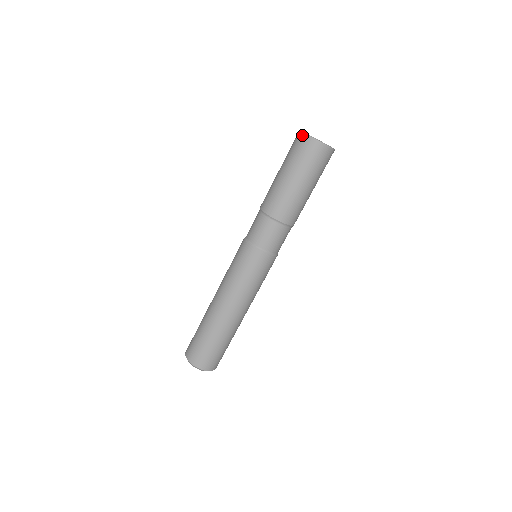
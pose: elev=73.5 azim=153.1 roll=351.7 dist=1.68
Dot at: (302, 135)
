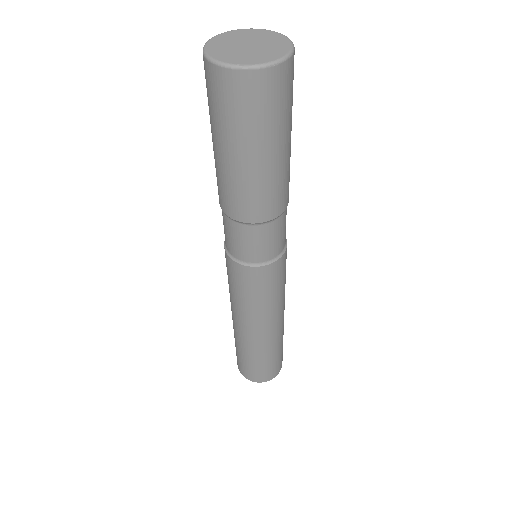
Dot at: (205, 62)
